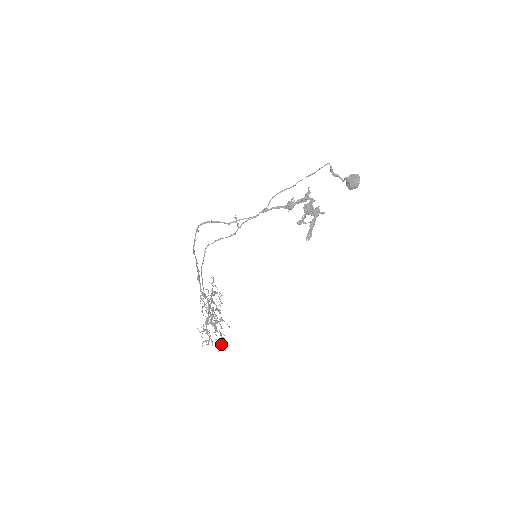
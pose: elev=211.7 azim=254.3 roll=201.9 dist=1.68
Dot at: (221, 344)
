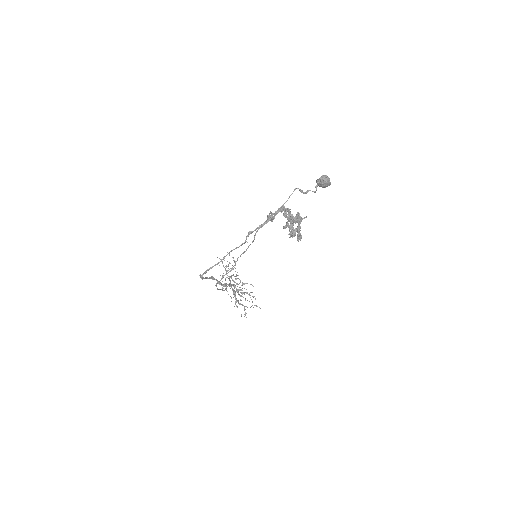
Dot at: occluded
